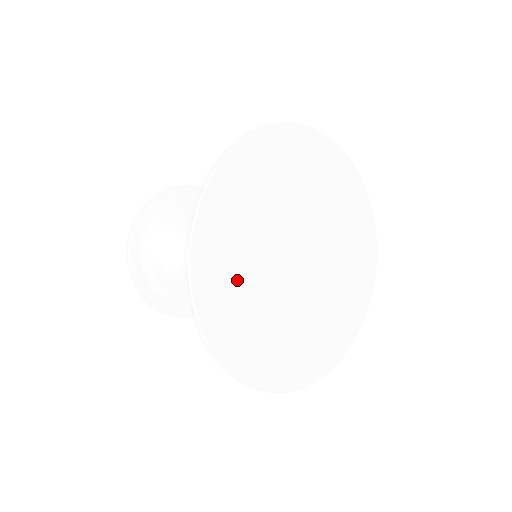
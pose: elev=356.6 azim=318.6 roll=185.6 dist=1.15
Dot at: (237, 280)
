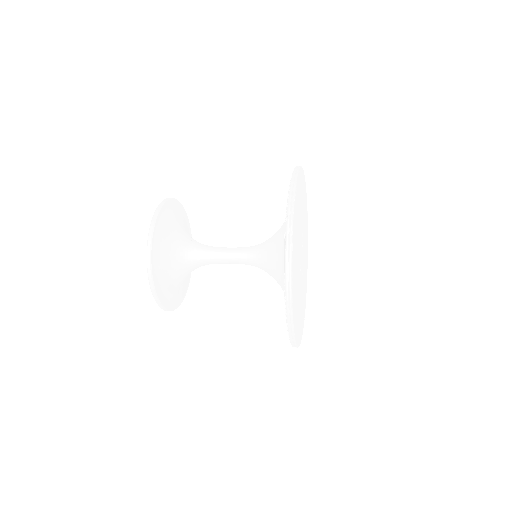
Dot at: occluded
